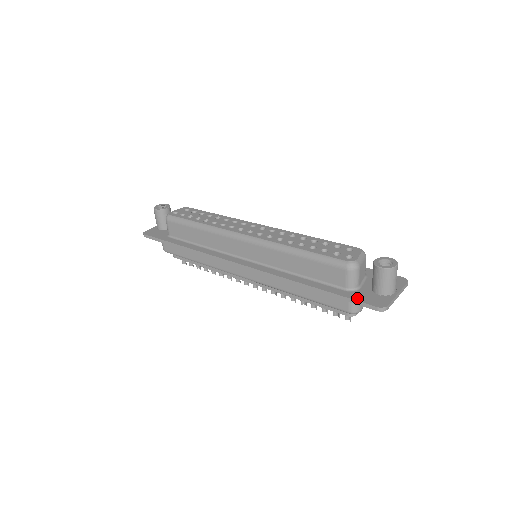
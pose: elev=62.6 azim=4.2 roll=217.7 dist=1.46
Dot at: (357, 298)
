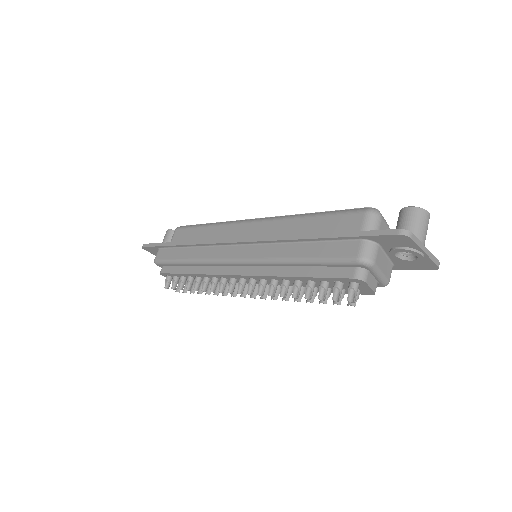
Dot at: (373, 232)
